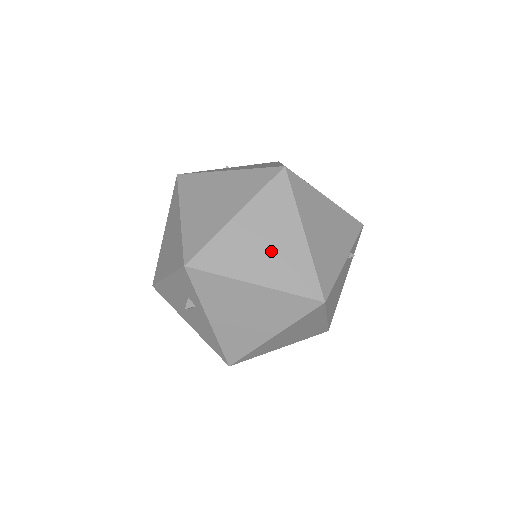
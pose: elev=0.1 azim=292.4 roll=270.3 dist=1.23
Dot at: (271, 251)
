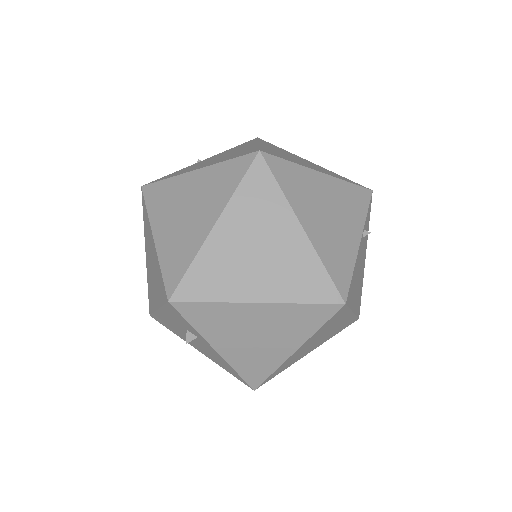
Dot at: (267, 258)
